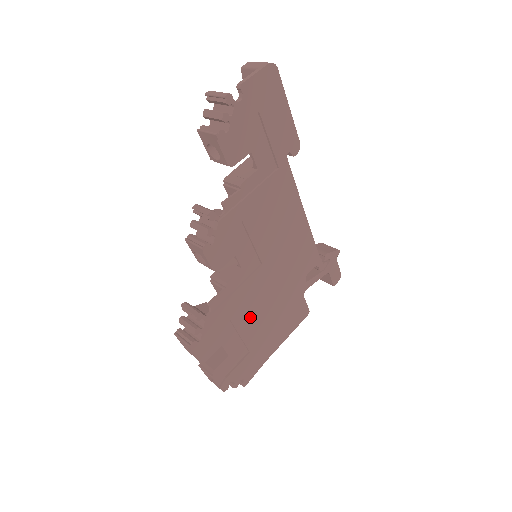
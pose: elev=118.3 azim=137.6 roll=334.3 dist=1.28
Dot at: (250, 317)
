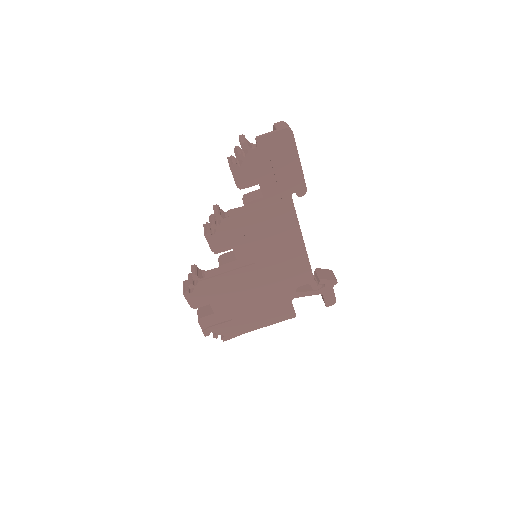
Dot at: (237, 295)
